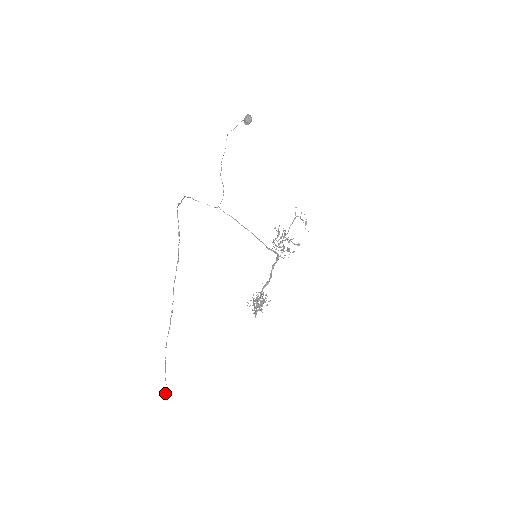
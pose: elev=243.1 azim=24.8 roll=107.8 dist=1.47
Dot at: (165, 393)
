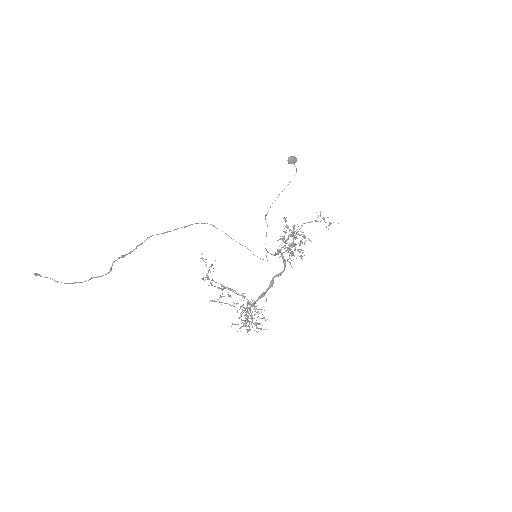
Dot at: (37, 273)
